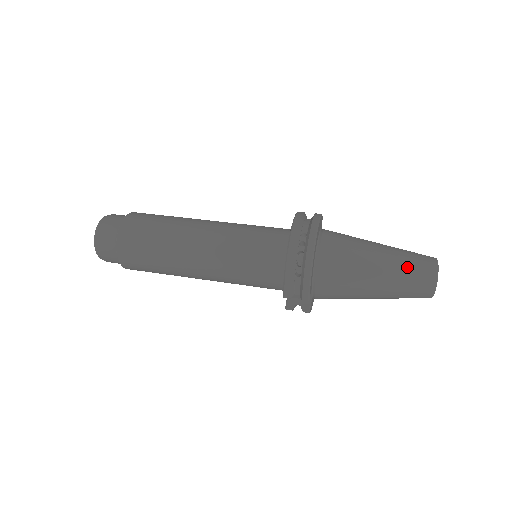
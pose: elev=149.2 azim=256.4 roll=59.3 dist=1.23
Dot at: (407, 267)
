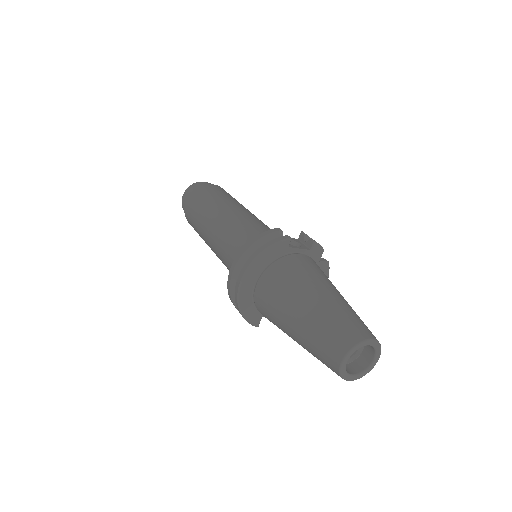
Dot at: (314, 343)
